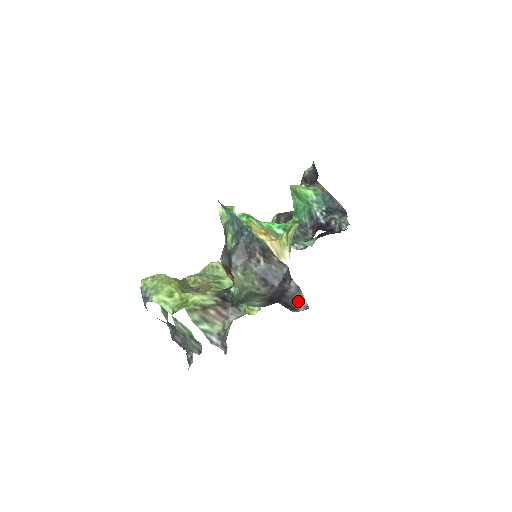
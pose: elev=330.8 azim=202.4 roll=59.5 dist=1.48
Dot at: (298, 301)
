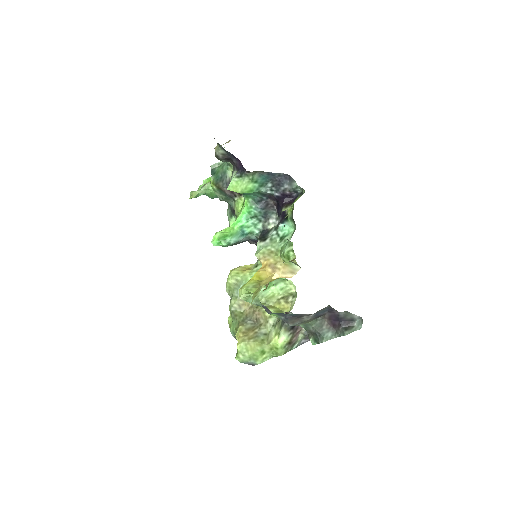
Dot at: (352, 317)
